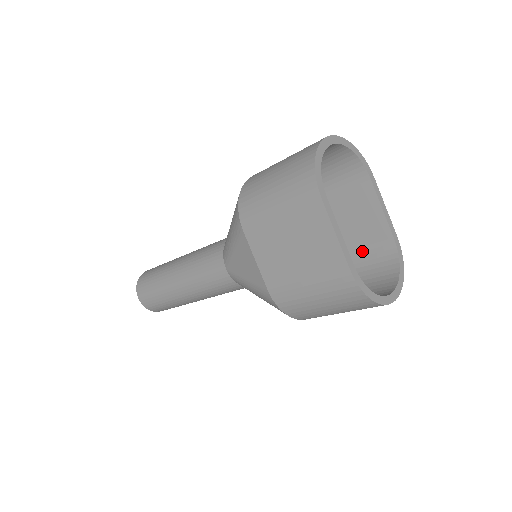
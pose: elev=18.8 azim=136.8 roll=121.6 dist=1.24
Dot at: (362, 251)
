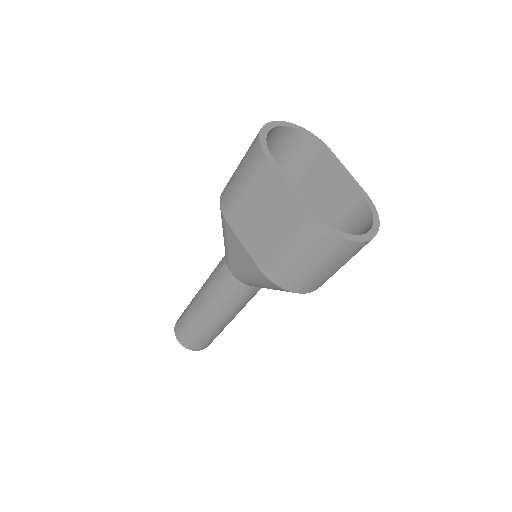
Dot at: (342, 219)
